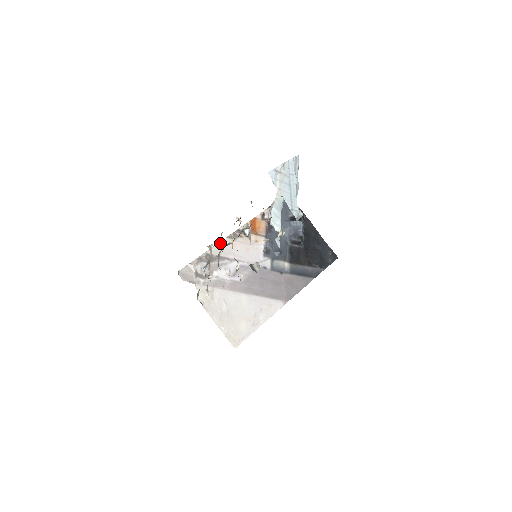
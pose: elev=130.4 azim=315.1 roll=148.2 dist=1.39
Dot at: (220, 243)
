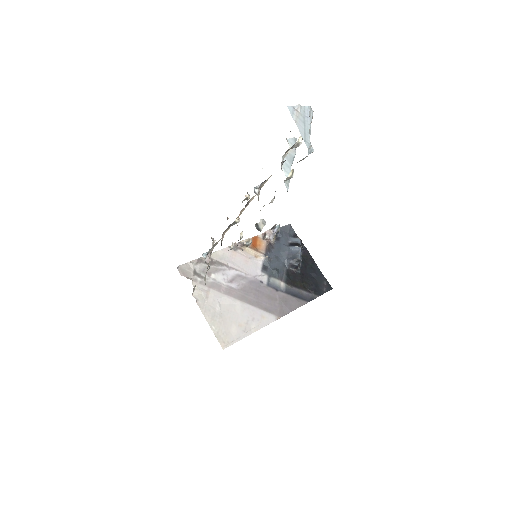
Dot at: (221, 250)
